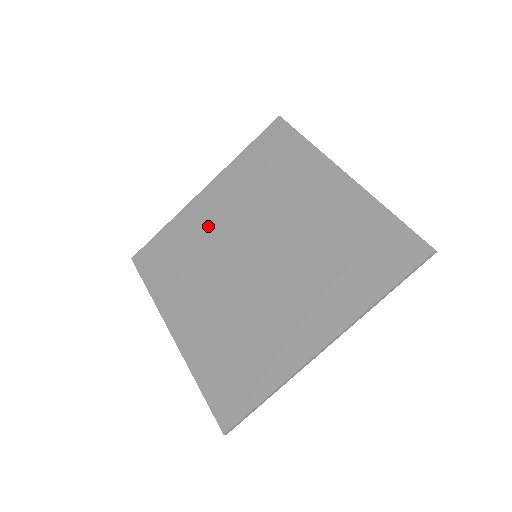
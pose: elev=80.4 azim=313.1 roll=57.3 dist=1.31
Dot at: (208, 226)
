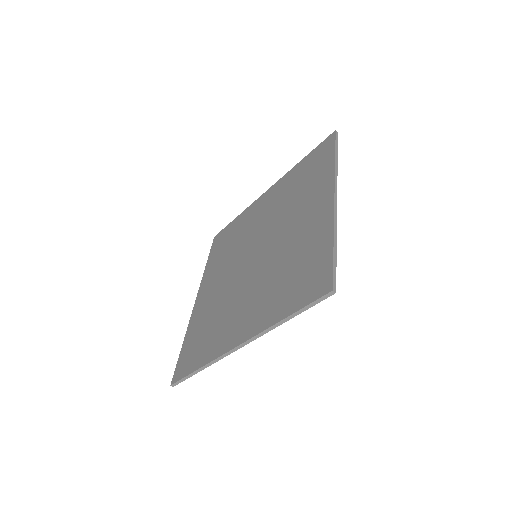
Dot at: (252, 222)
